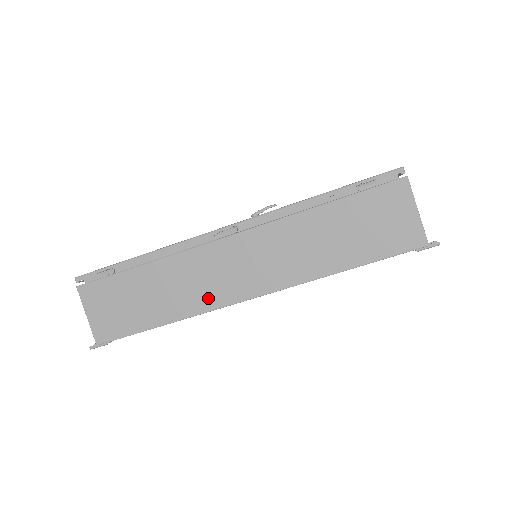
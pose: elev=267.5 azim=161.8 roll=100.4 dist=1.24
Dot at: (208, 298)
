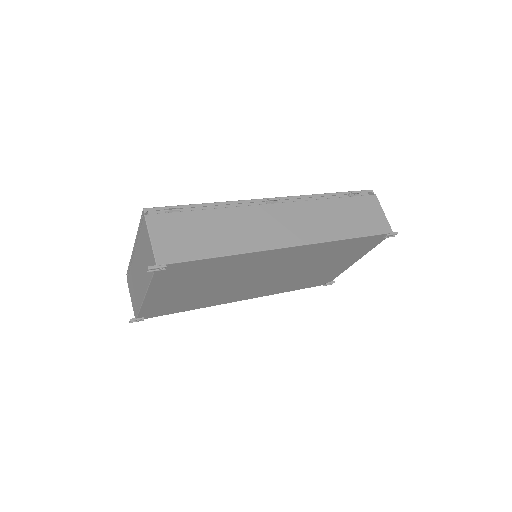
Dot at: (260, 241)
